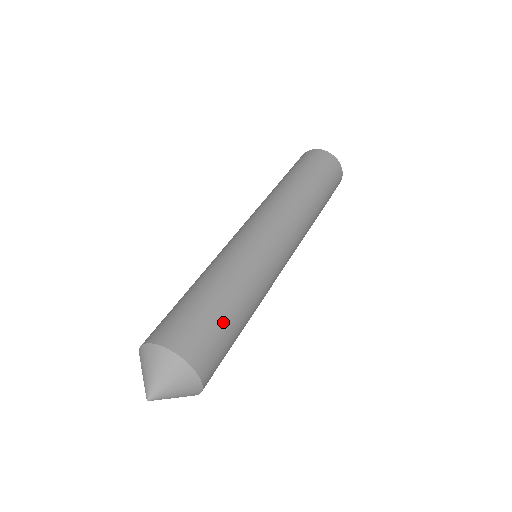
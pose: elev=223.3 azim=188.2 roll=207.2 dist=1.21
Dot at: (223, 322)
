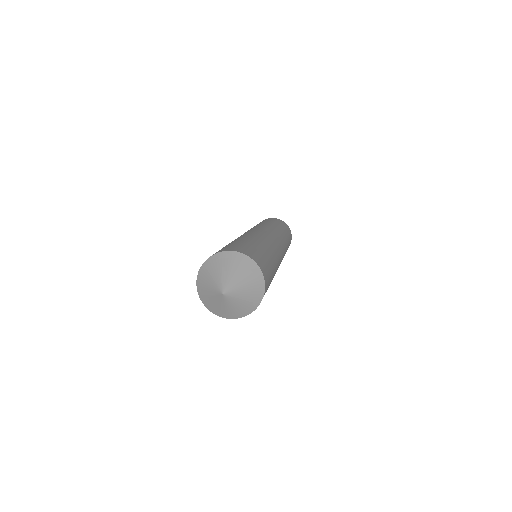
Dot at: (271, 278)
